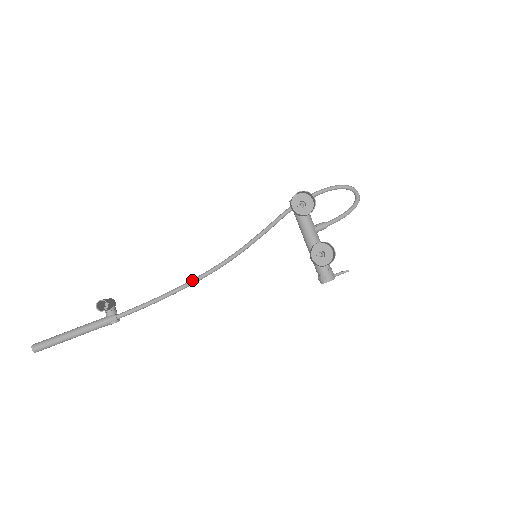
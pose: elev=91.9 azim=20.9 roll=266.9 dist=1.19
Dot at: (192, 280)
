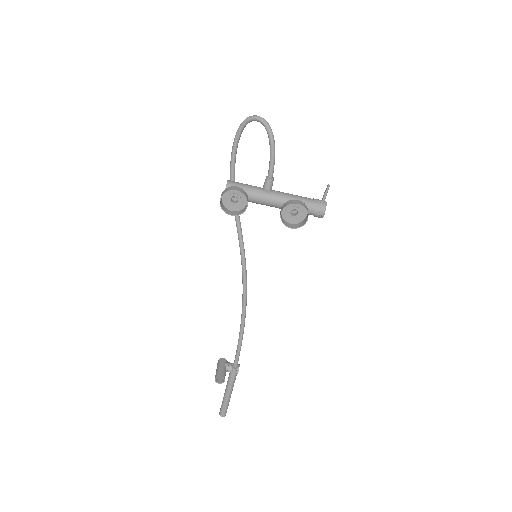
Dot at: (242, 310)
